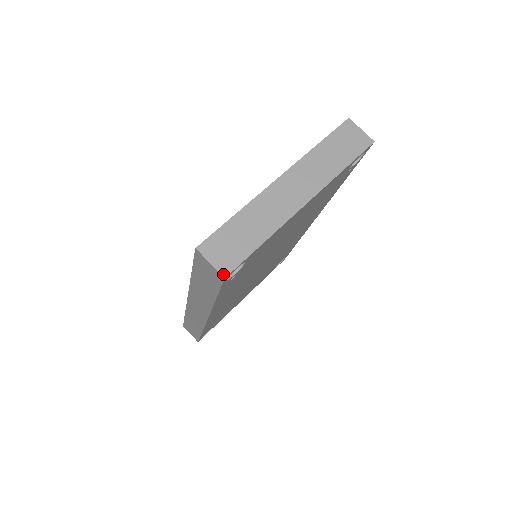
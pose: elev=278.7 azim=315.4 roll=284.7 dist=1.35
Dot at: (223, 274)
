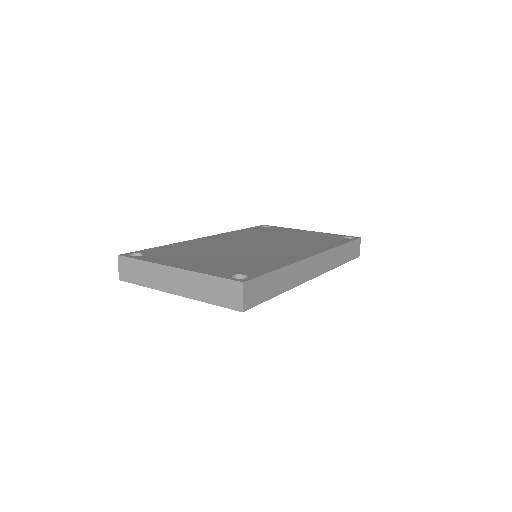
Dot at: (119, 278)
